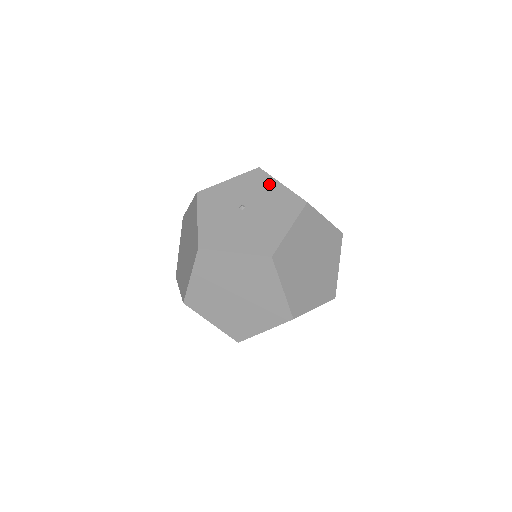
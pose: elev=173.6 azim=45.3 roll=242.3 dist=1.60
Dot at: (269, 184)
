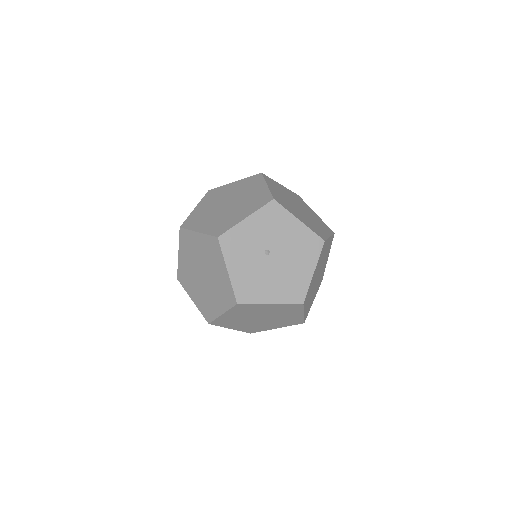
Dot at: (287, 221)
